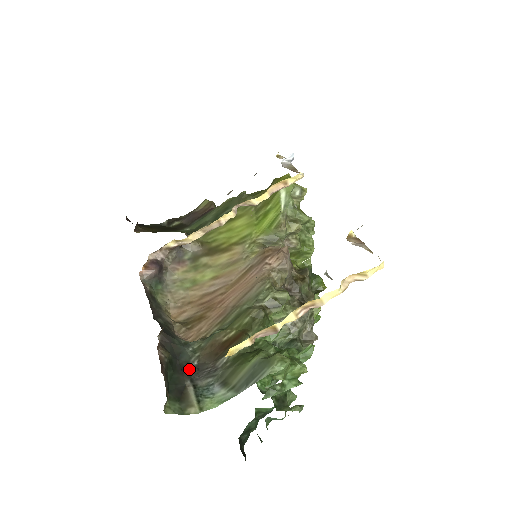
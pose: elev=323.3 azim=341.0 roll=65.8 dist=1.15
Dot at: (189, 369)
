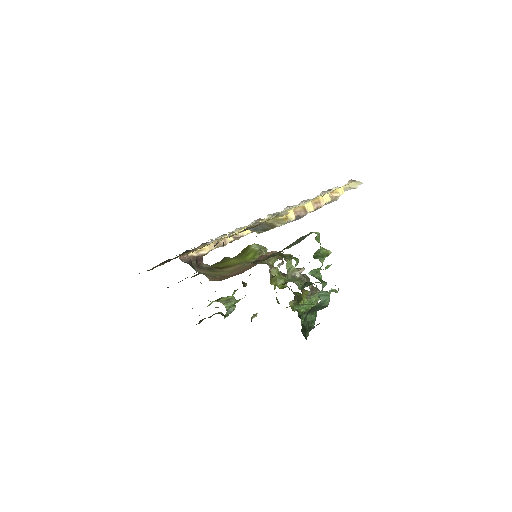
Dot at: occluded
